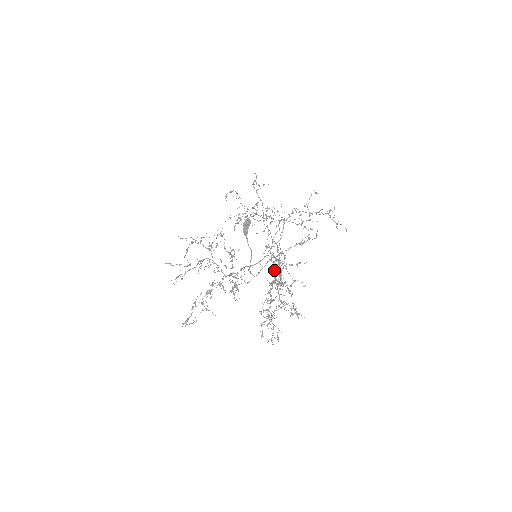
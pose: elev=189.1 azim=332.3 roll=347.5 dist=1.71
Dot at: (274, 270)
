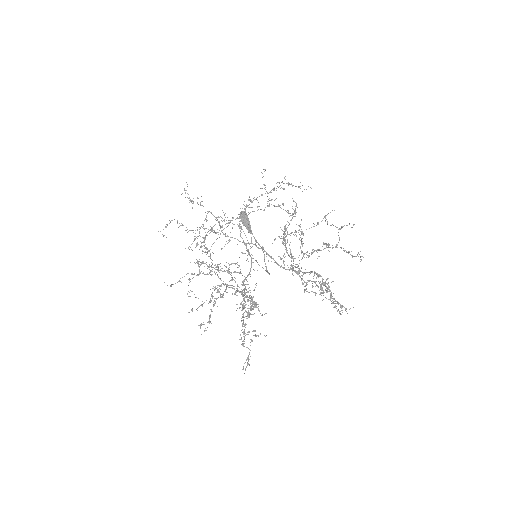
Dot at: occluded
